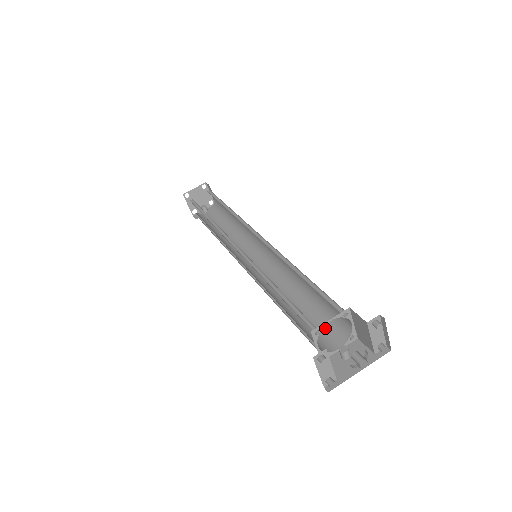
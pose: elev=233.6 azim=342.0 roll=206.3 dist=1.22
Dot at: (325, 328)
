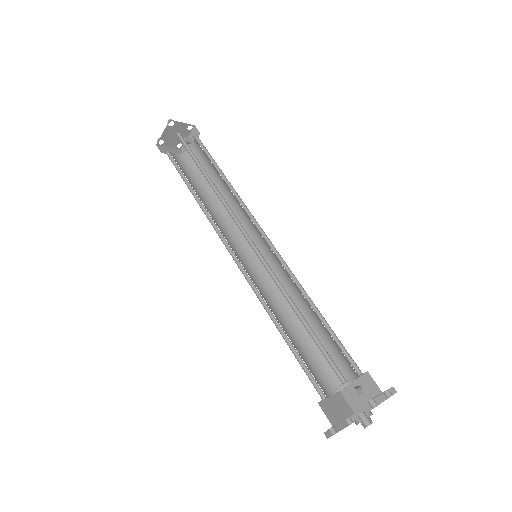
Dot at: (337, 355)
